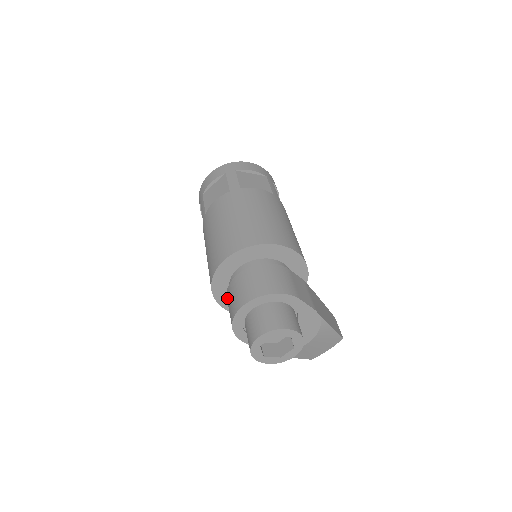
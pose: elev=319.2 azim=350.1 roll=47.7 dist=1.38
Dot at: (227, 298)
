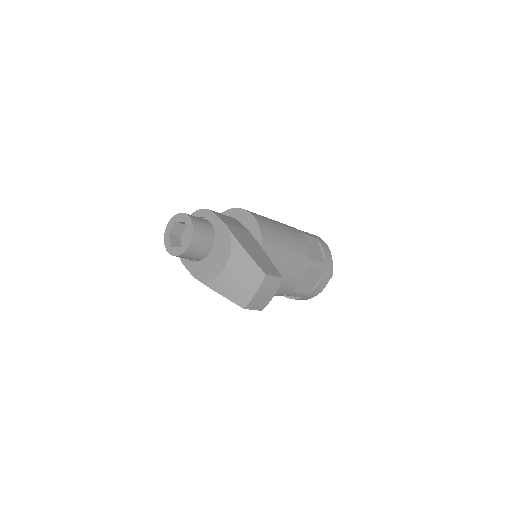
Dot at: occluded
